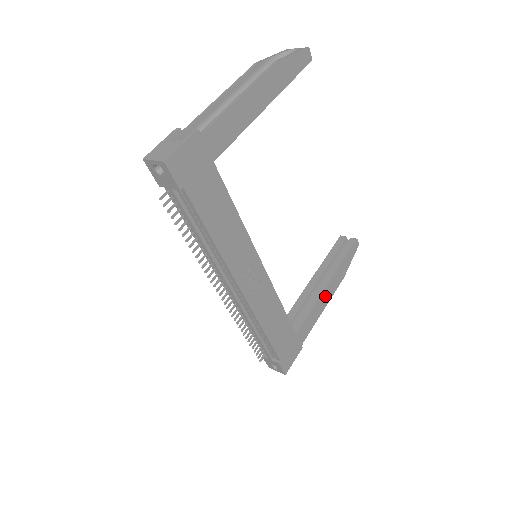
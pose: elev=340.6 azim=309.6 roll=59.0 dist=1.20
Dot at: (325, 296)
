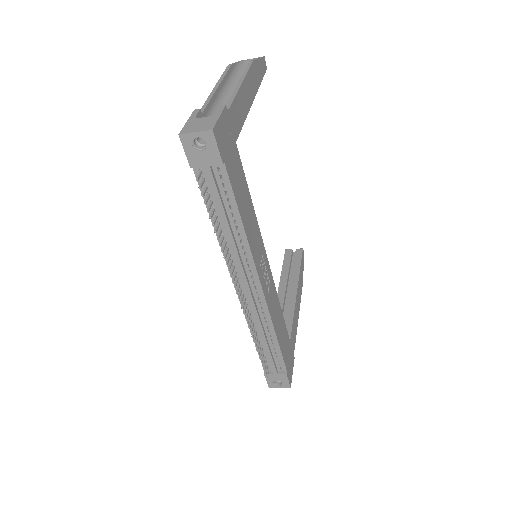
Dot at: (297, 303)
